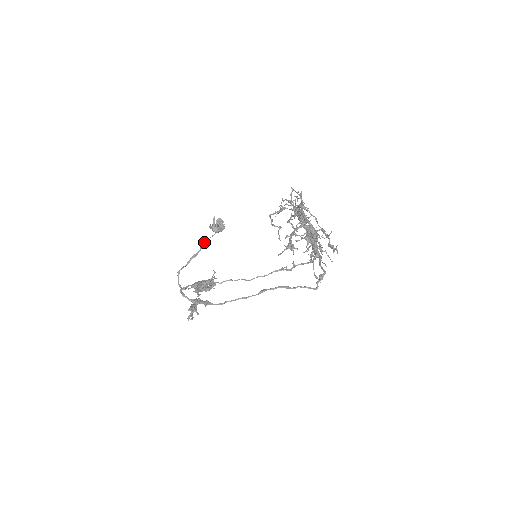
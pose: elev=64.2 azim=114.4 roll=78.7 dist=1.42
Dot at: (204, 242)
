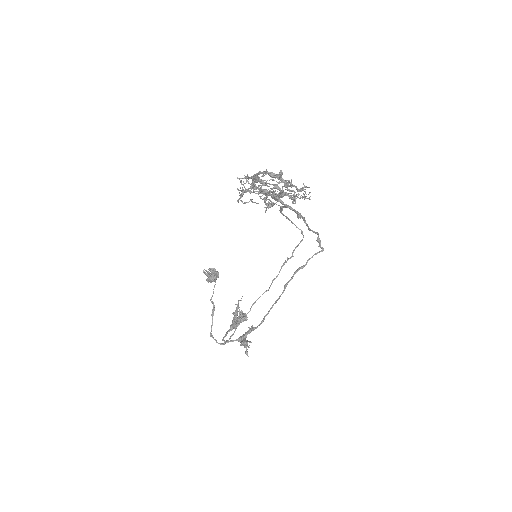
Dot at: occluded
